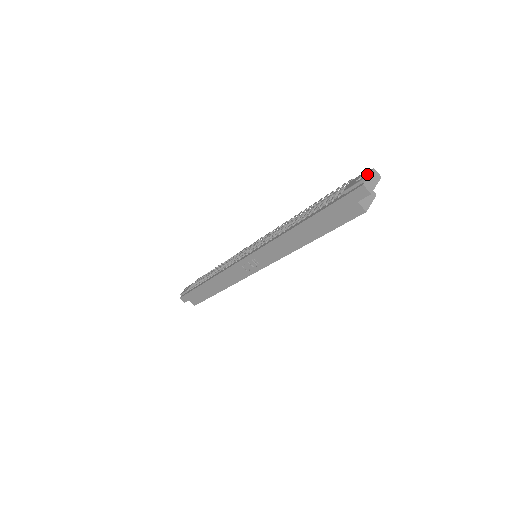
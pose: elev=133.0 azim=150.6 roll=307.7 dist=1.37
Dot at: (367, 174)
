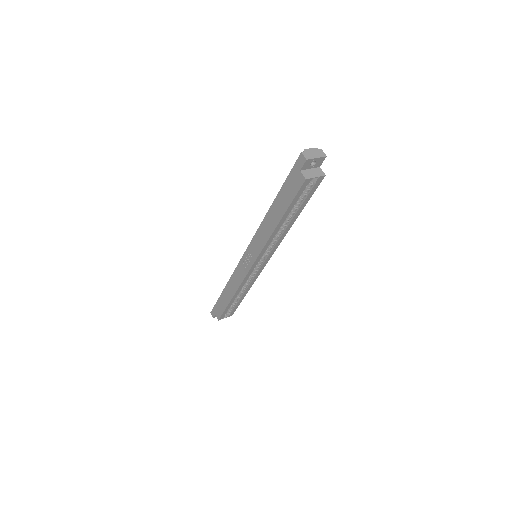
Dot at: (311, 149)
